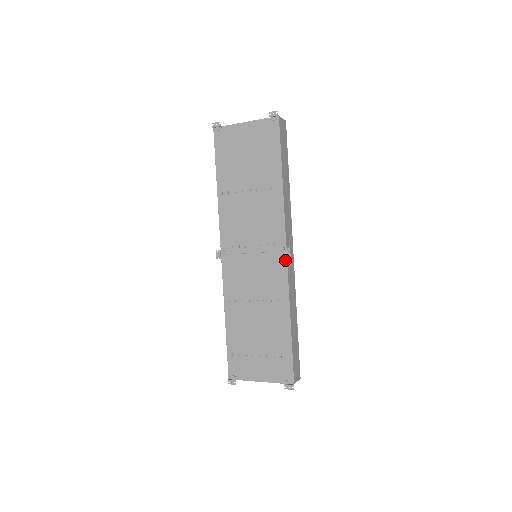
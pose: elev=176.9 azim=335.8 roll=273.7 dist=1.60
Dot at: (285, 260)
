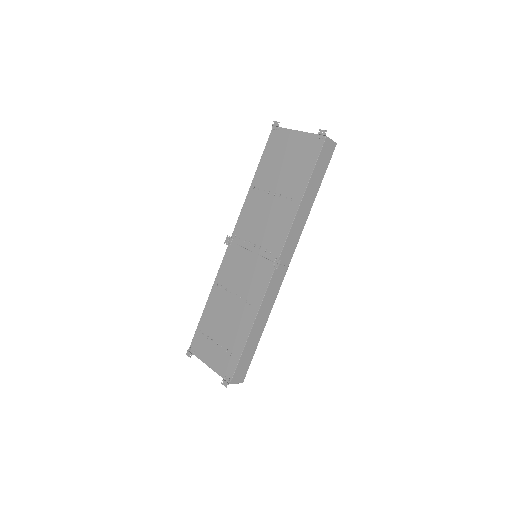
Dot at: (272, 271)
